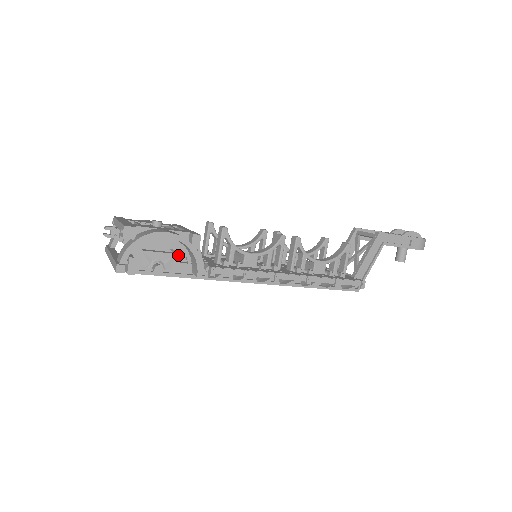
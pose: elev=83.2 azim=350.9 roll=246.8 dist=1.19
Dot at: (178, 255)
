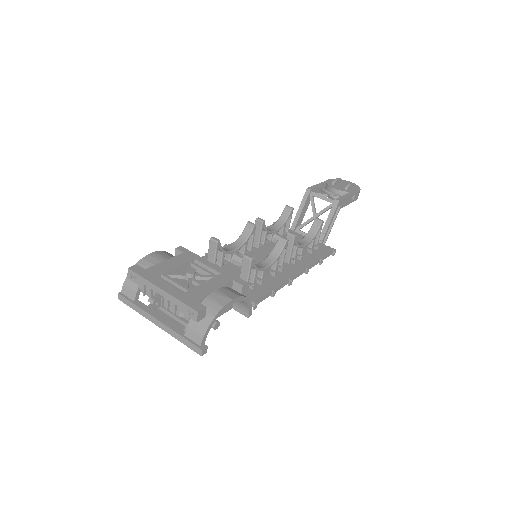
Dot at: occluded
